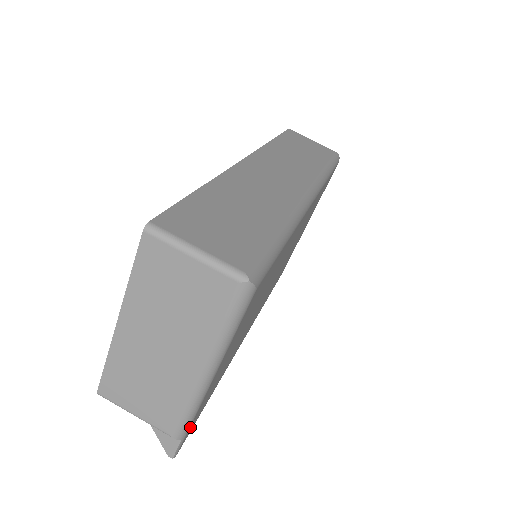
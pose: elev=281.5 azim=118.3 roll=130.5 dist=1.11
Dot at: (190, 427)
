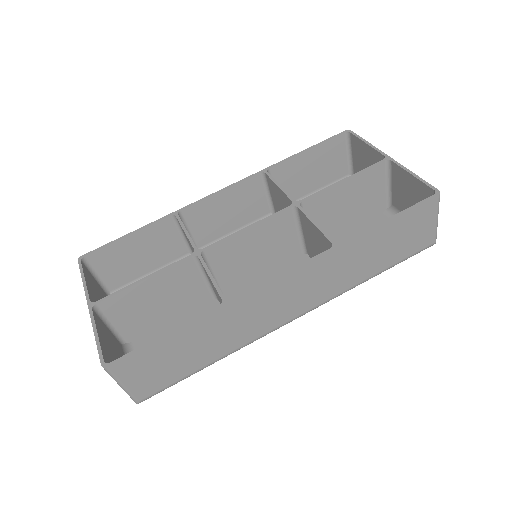
Dot at: occluded
